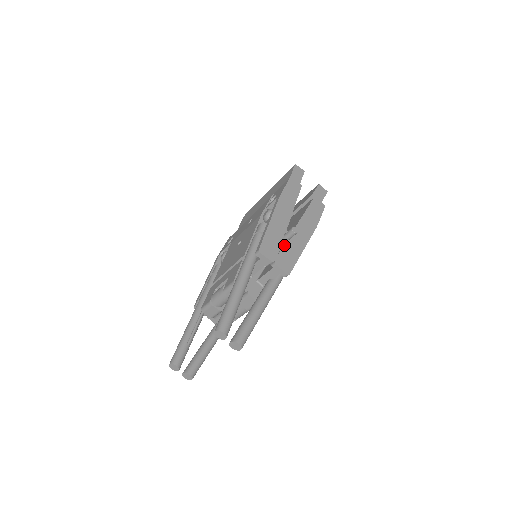
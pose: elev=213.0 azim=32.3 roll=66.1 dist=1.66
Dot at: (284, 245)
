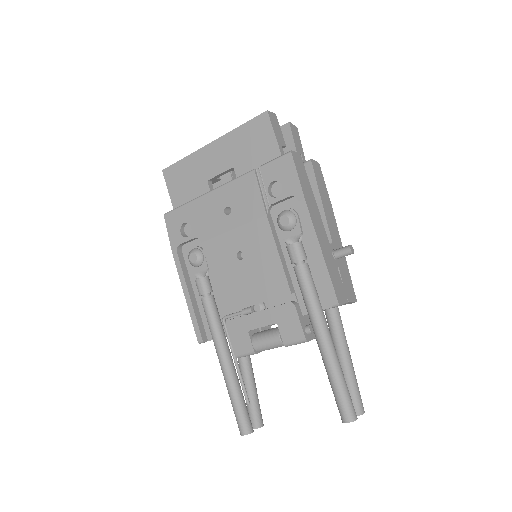
Dot at: (339, 268)
